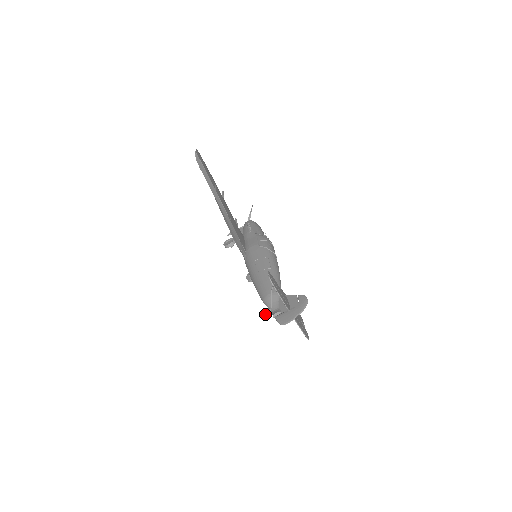
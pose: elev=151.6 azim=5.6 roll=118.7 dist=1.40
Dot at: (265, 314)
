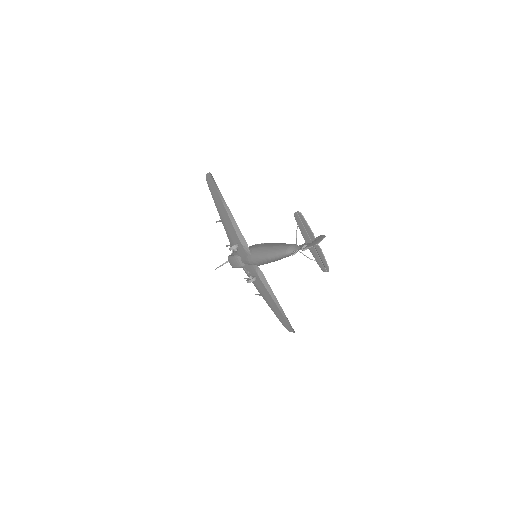
Dot at: (294, 252)
